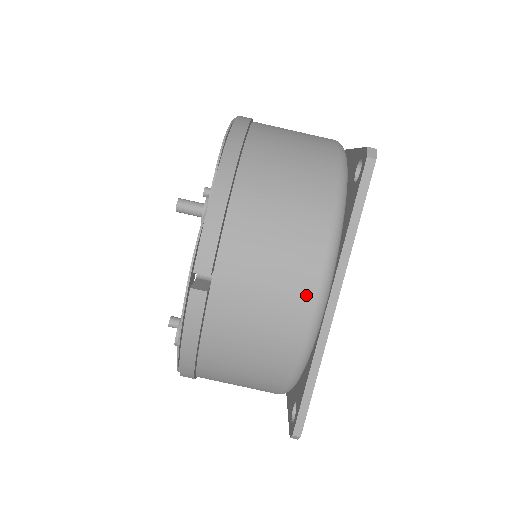
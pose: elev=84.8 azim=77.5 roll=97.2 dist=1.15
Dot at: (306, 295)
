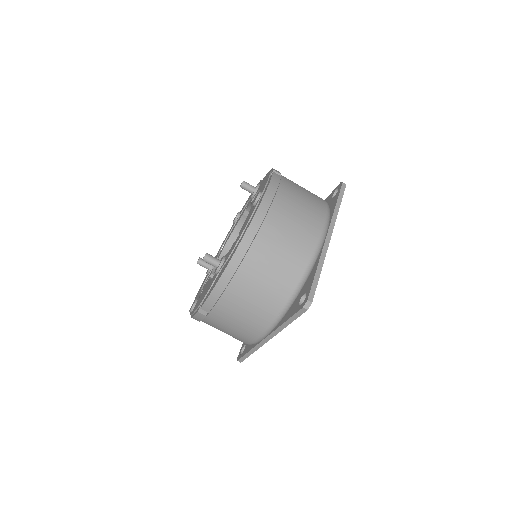
Dot at: (255, 334)
